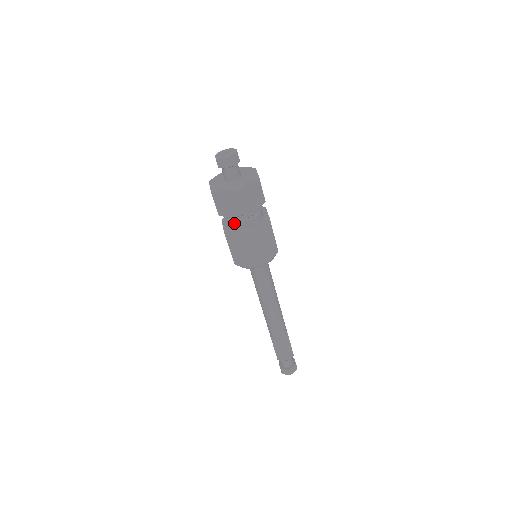
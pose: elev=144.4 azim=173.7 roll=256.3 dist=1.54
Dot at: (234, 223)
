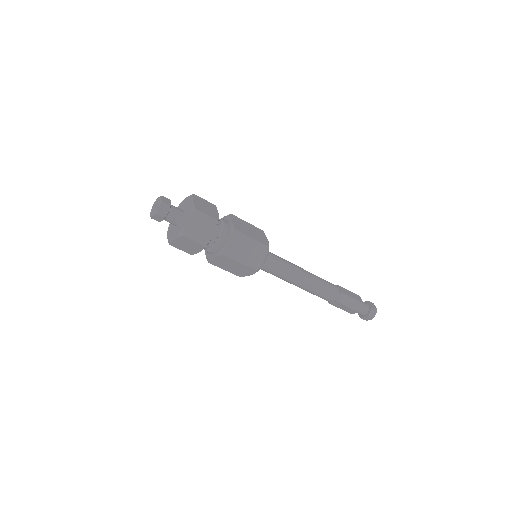
Dot at: (219, 241)
